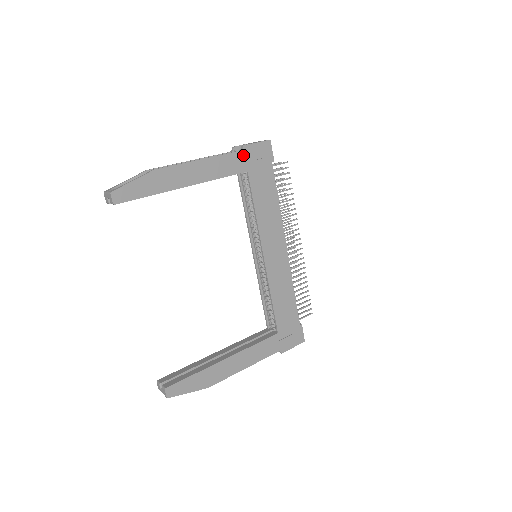
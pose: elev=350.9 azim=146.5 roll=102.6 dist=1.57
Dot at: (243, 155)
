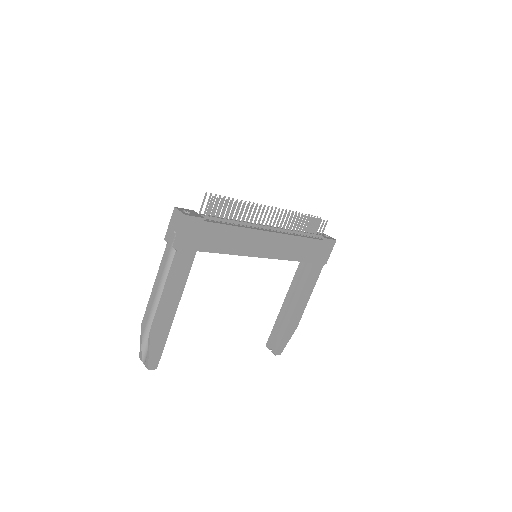
Dot at: (182, 251)
